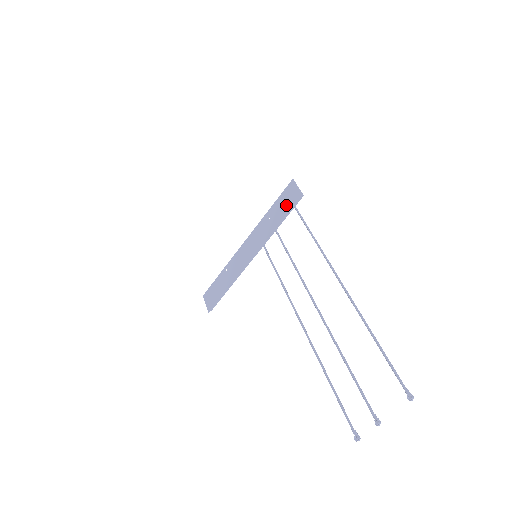
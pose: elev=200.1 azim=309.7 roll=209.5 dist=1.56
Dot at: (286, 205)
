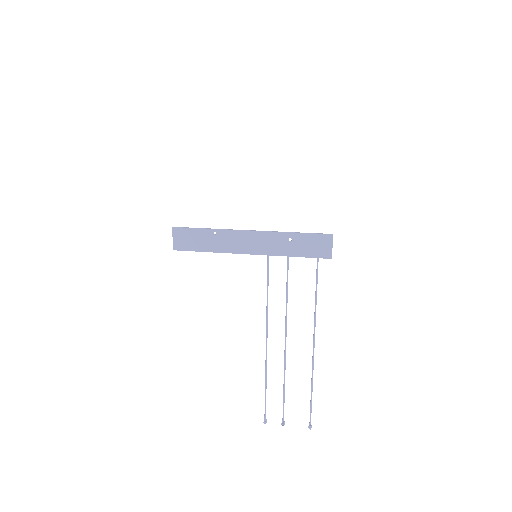
Dot at: (313, 249)
